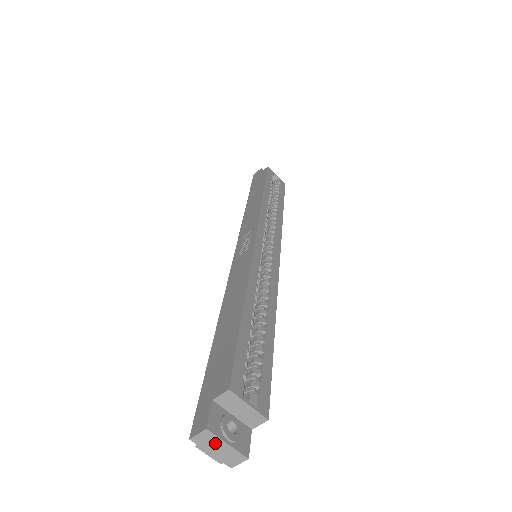
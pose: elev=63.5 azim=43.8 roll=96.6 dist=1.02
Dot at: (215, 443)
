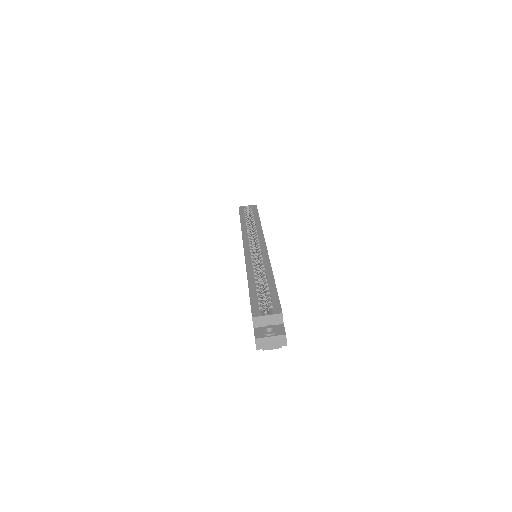
Dot at: (266, 341)
